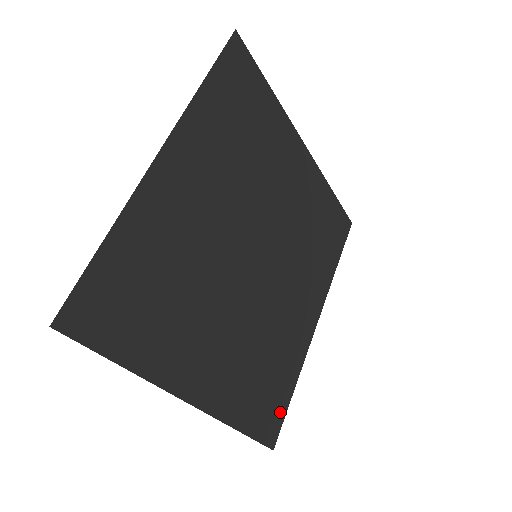
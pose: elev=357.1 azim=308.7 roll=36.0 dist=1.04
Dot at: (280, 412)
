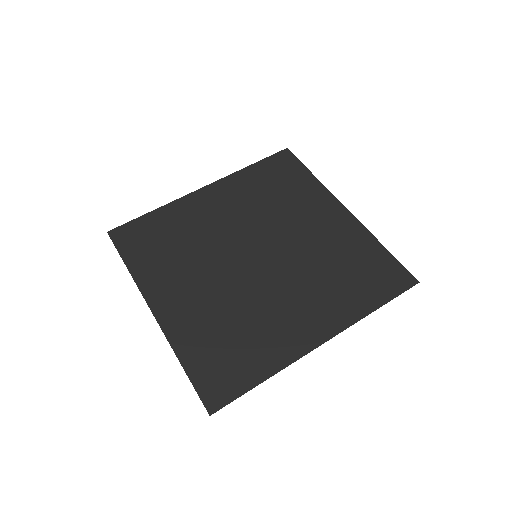
Dot at: (235, 388)
